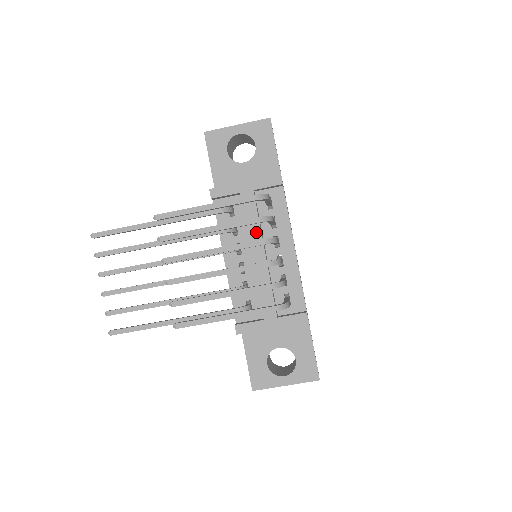
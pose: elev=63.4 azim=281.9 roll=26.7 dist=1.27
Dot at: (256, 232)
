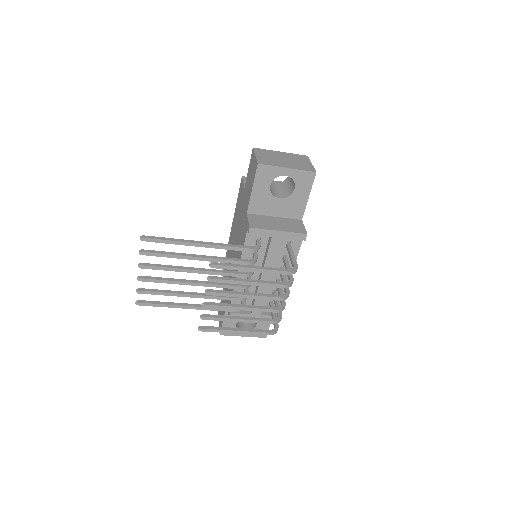
Dot at: (271, 265)
